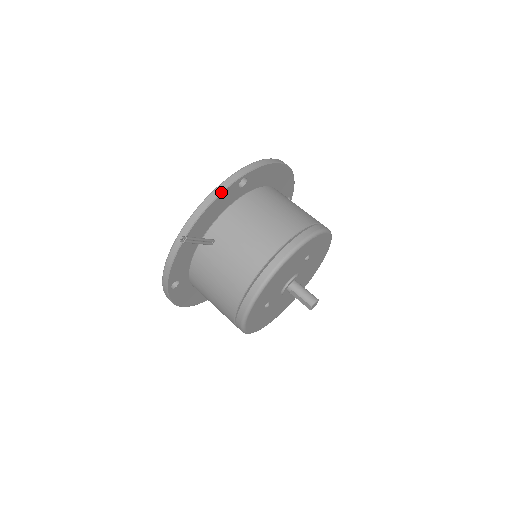
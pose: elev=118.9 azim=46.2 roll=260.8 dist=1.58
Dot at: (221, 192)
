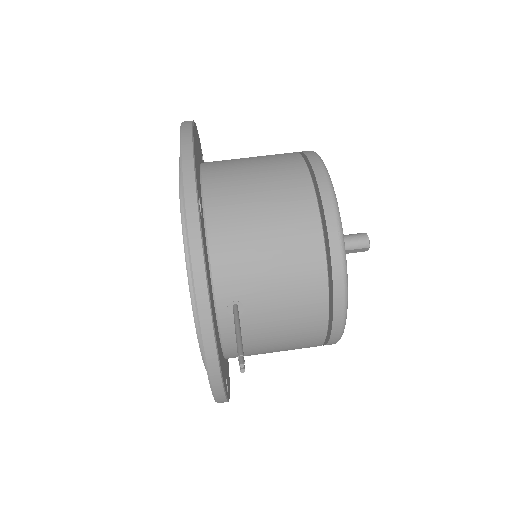
Dot at: (202, 250)
